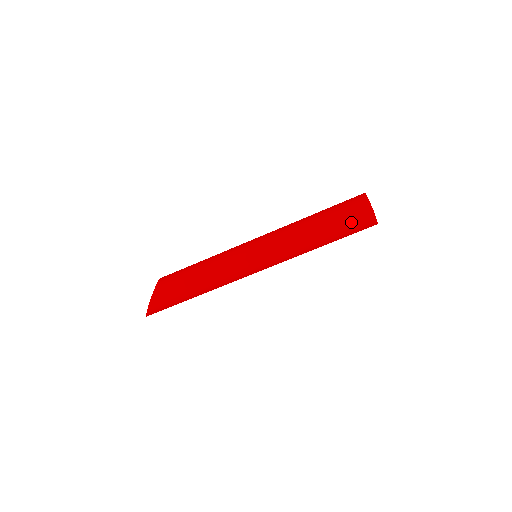
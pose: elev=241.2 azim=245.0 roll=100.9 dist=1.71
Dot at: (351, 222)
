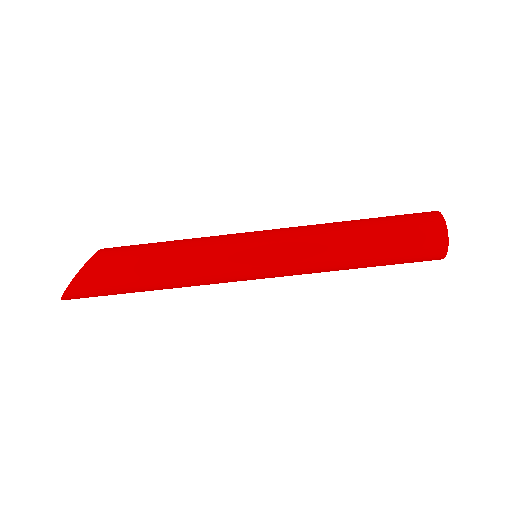
Dot at: (412, 243)
